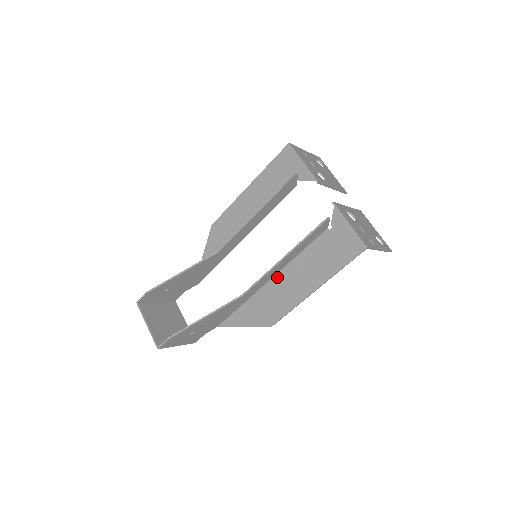
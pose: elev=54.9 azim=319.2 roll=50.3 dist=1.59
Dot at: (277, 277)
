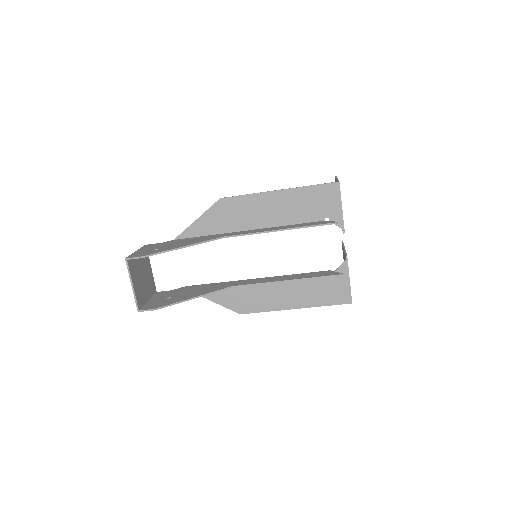
Dot at: occluded
